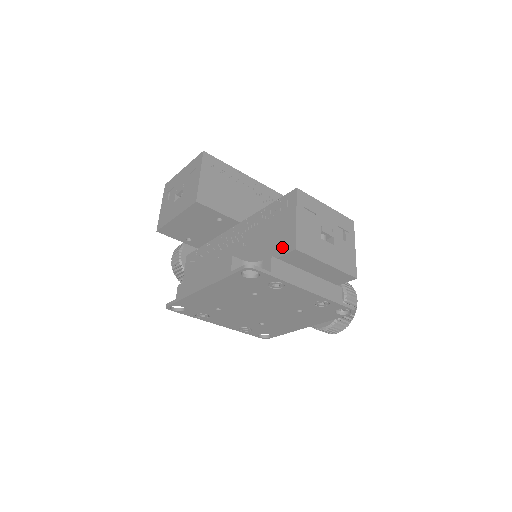
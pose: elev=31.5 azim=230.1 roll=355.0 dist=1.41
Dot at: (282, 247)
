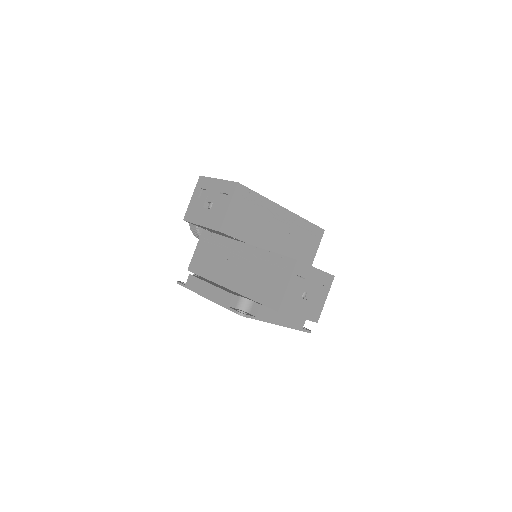
Dot at: (270, 300)
